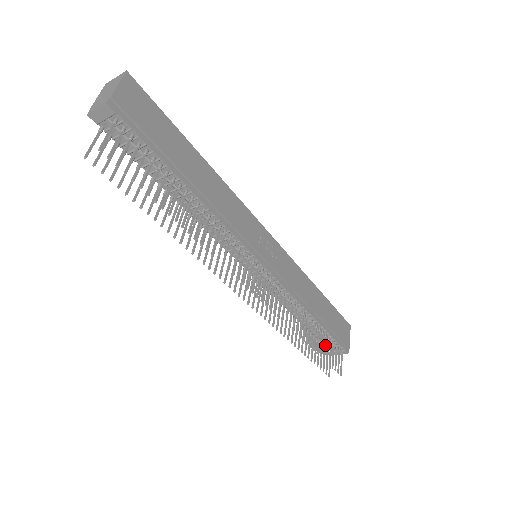
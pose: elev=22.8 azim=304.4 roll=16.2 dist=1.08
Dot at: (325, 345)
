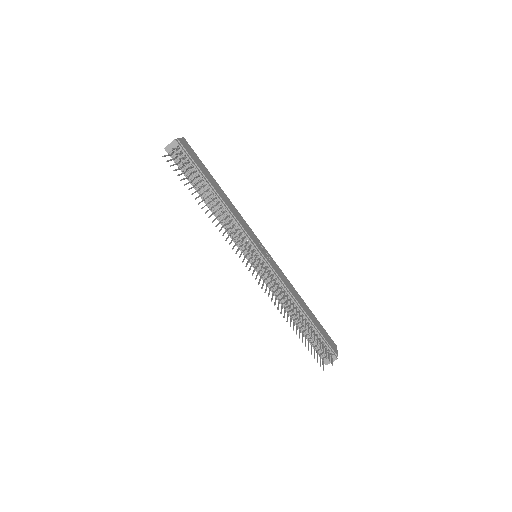
Dot at: occluded
